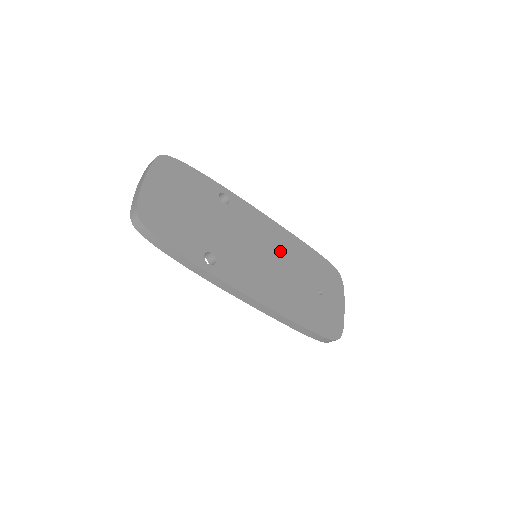
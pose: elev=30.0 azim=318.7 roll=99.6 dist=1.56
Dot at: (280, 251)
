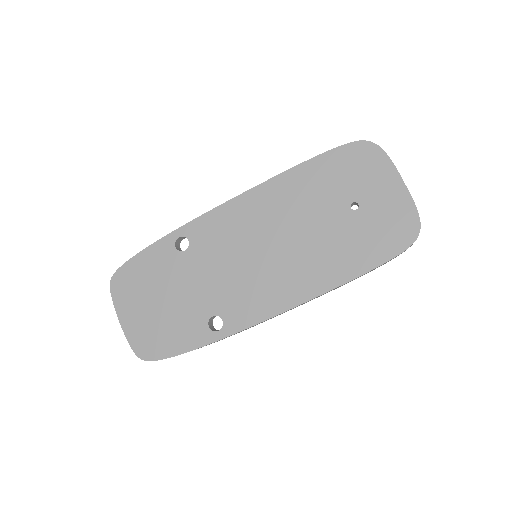
Dot at: (273, 221)
